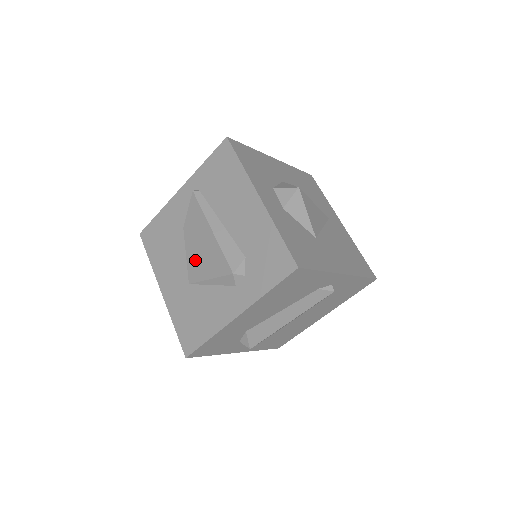
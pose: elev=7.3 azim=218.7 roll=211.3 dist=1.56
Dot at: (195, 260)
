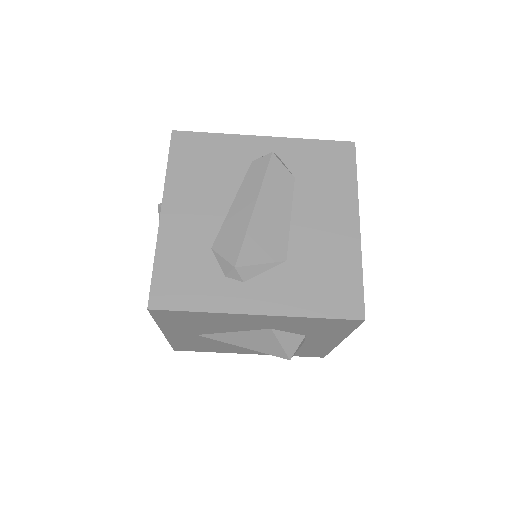
Dot at: occluded
